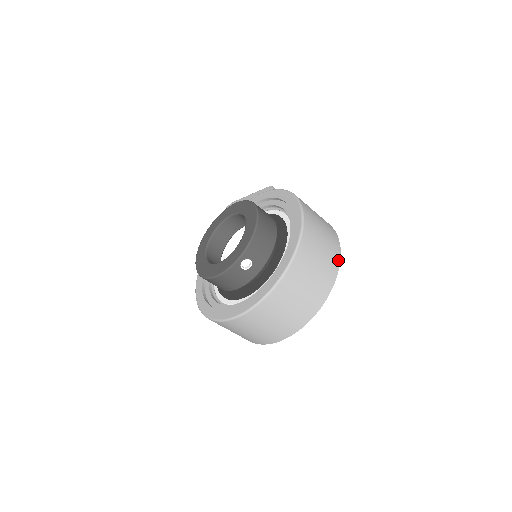
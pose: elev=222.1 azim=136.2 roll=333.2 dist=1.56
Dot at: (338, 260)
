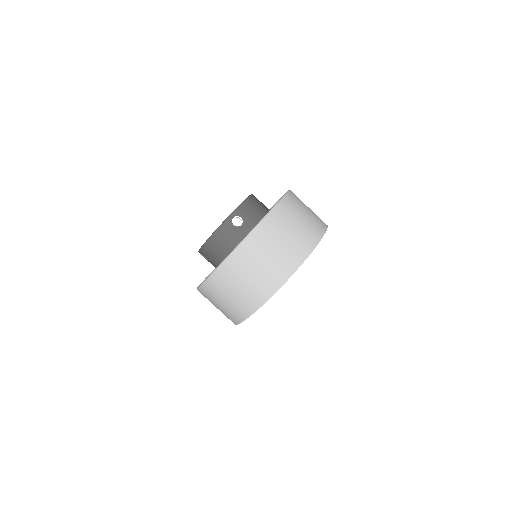
Dot at: (324, 229)
